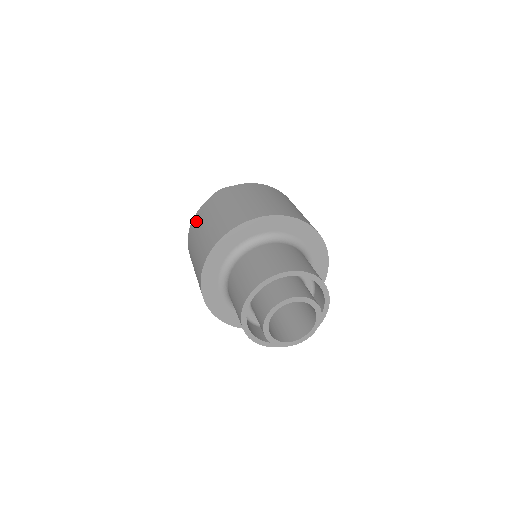
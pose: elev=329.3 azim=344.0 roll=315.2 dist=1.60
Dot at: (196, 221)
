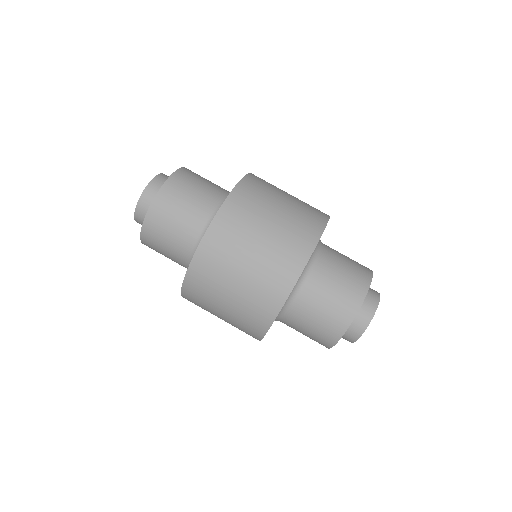
Dot at: (193, 299)
